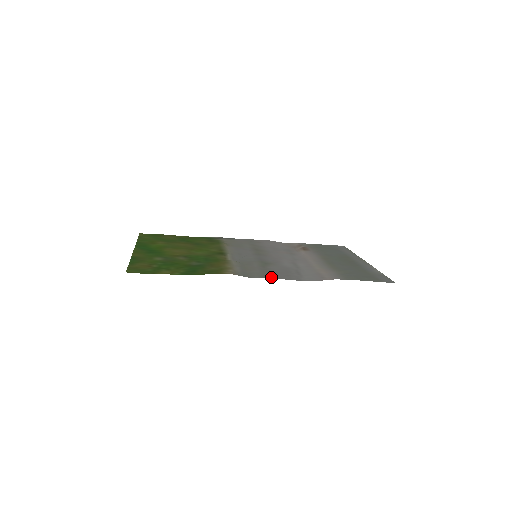
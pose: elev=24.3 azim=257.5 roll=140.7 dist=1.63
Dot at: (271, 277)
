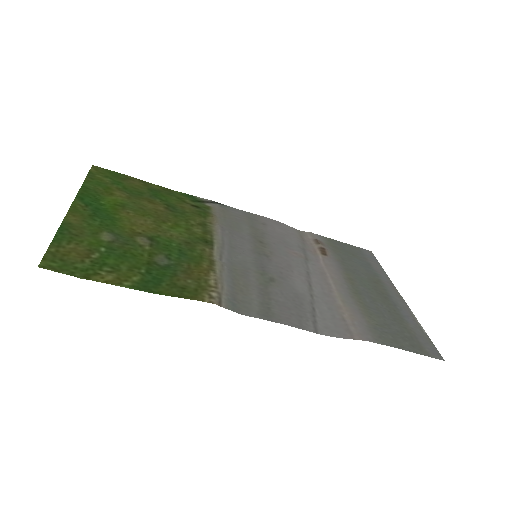
Dot at: (274, 318)
